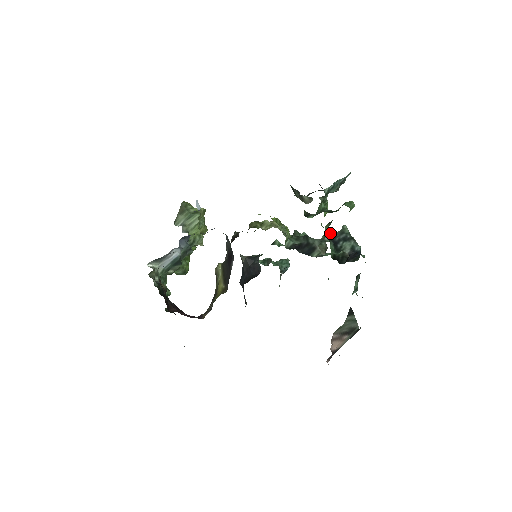
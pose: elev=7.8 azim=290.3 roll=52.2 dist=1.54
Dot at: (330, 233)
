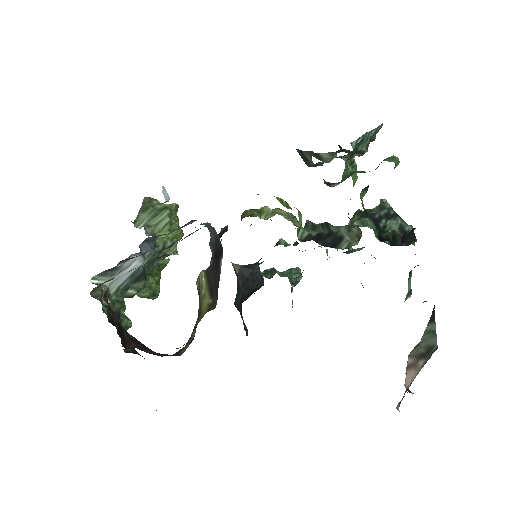
Dot at: (365, 209)
